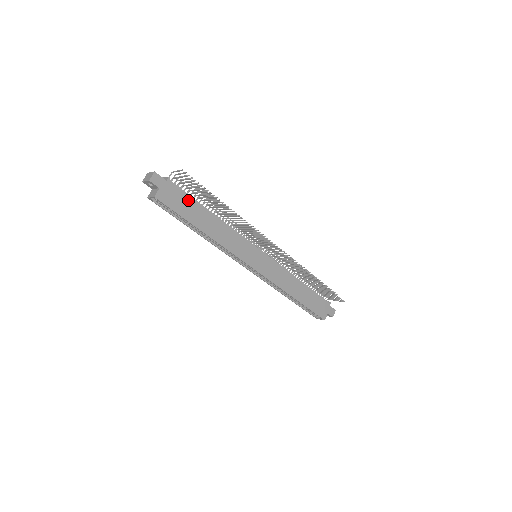
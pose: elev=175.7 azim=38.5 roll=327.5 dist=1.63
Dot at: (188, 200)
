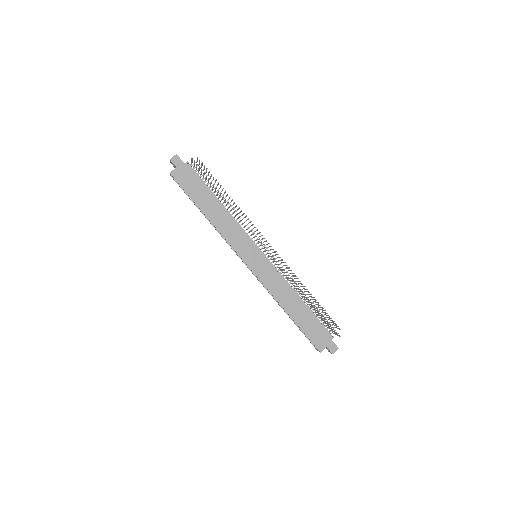
Dot at: (199, 184)
